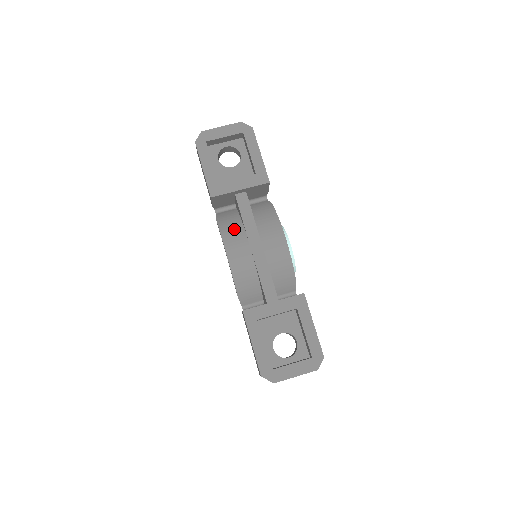
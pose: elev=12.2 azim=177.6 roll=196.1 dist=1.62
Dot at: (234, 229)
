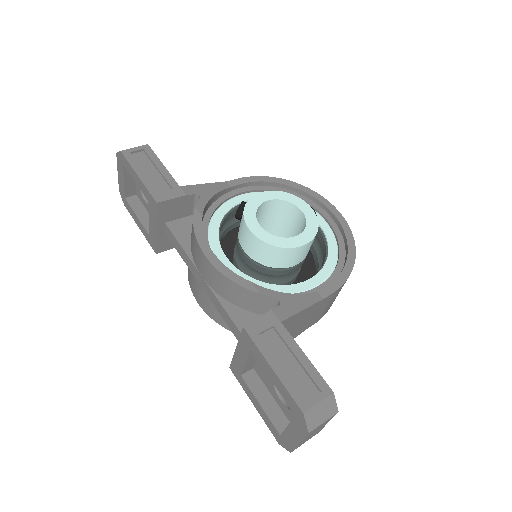
Dot at: occluded
